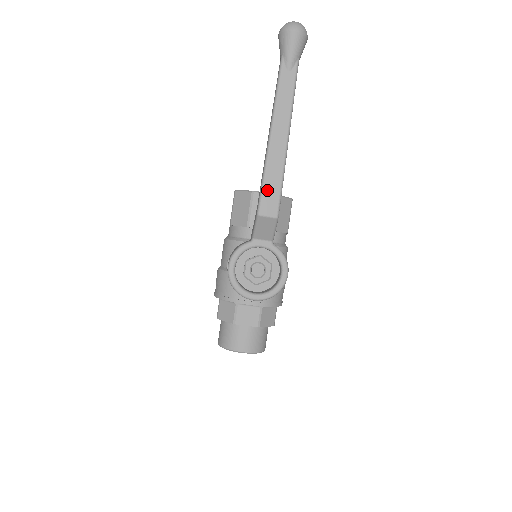
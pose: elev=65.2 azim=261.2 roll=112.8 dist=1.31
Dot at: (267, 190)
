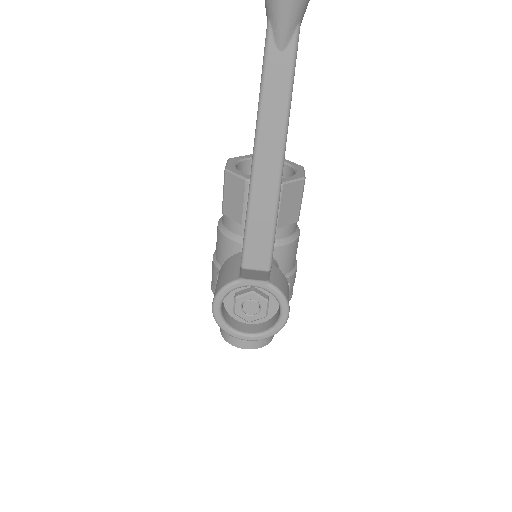
Dot at: (253, 238)
